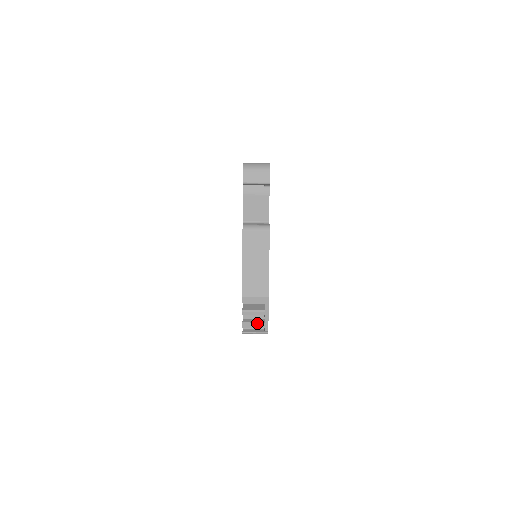
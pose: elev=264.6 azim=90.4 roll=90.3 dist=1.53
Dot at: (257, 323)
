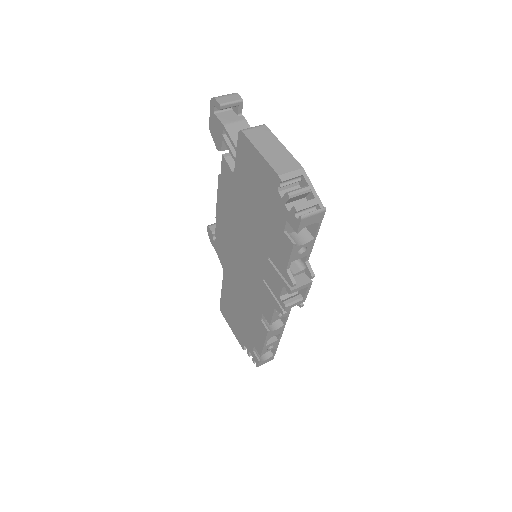
Dot at: (308, 201)
